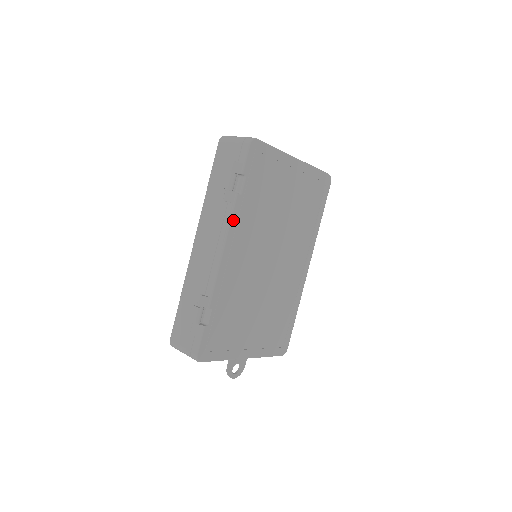
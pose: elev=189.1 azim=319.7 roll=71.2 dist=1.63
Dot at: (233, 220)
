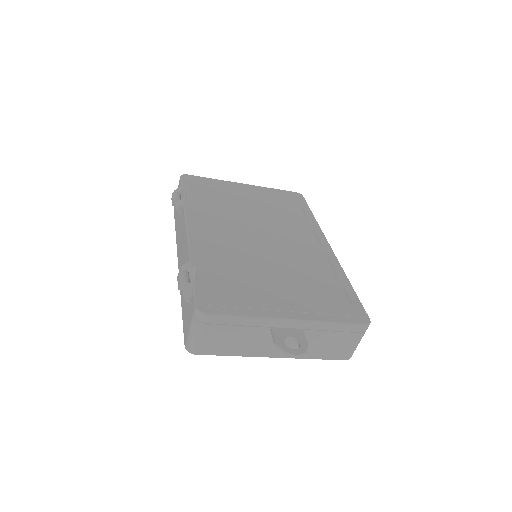
Dot at: (188, 211)
